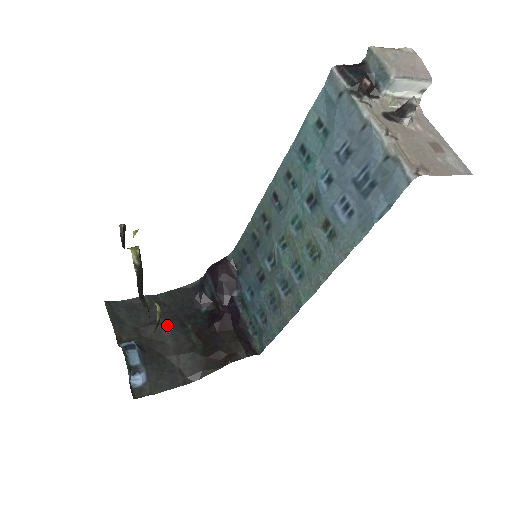
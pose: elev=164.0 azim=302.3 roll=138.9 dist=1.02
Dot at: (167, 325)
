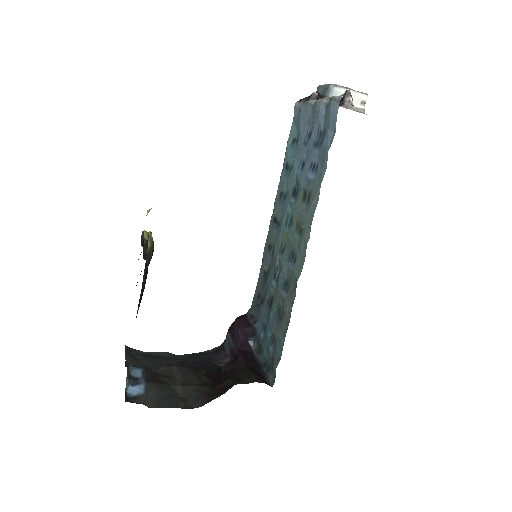
Dot at: (180, 367)
